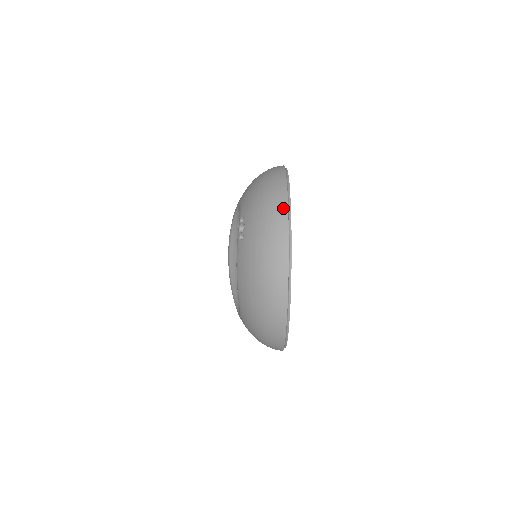
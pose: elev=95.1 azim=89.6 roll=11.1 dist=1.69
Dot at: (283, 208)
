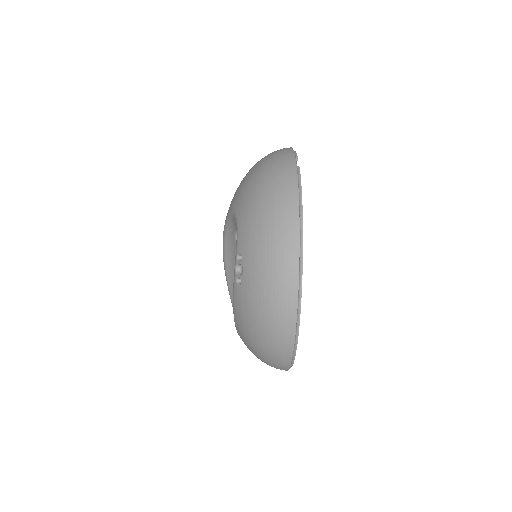
Dot at: (293, 269)
